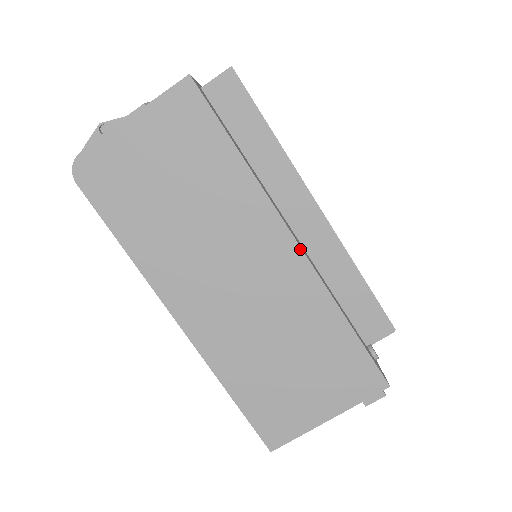
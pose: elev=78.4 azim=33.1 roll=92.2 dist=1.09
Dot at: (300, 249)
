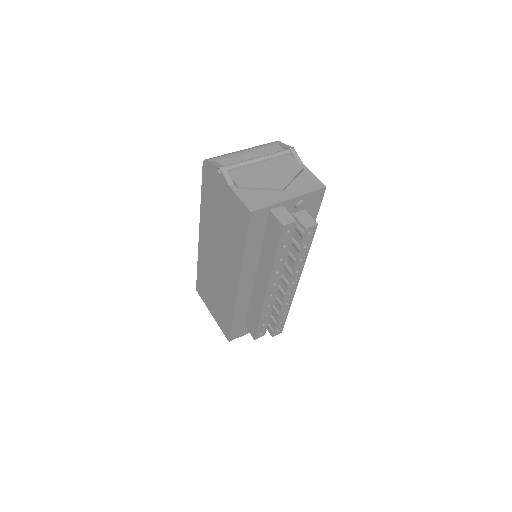
Dot at: (237, 291)
